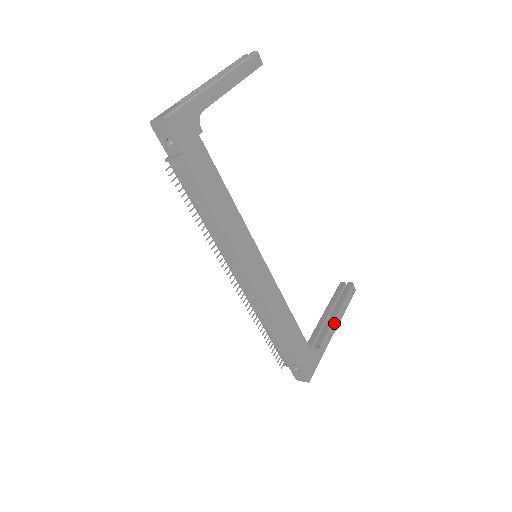
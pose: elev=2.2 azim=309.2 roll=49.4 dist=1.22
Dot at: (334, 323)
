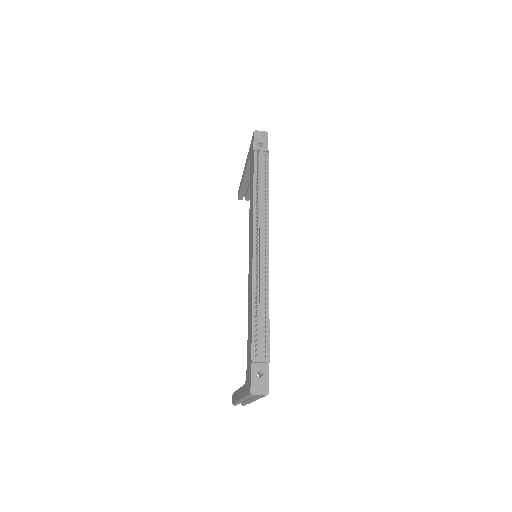
Dot at: occluded
